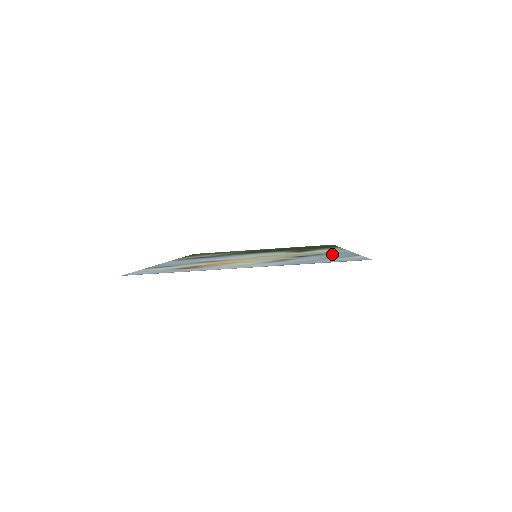
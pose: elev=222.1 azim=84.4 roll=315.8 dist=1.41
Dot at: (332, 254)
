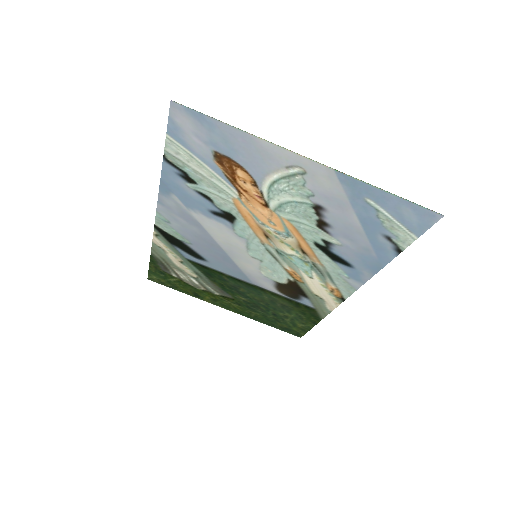
Dot at: (358, 260)
